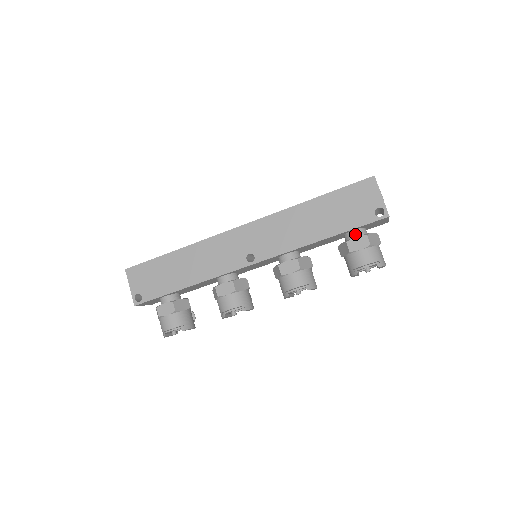
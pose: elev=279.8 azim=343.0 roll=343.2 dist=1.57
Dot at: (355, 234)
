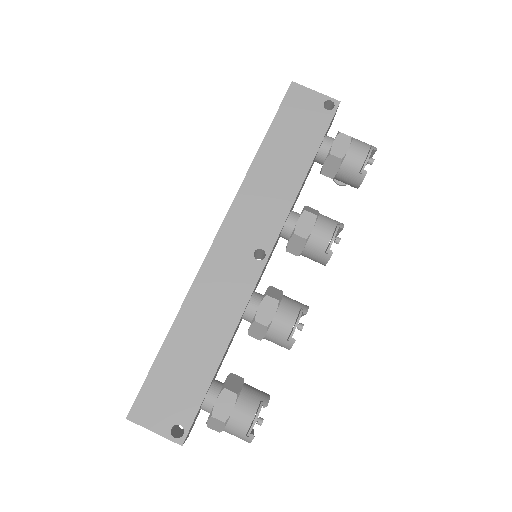
Dot at: (327, 144)
